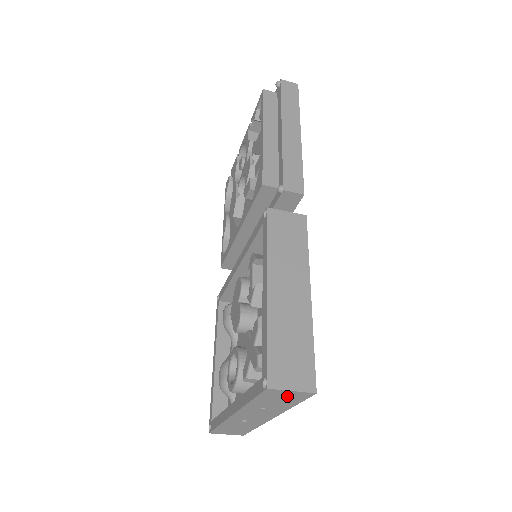
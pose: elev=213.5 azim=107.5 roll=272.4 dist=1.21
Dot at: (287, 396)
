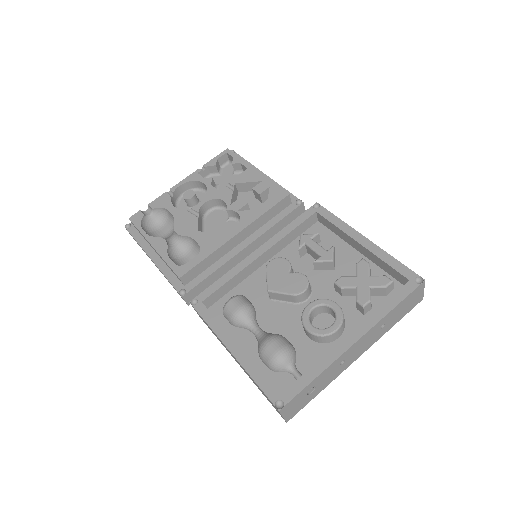
Dot at: (413, 300)
